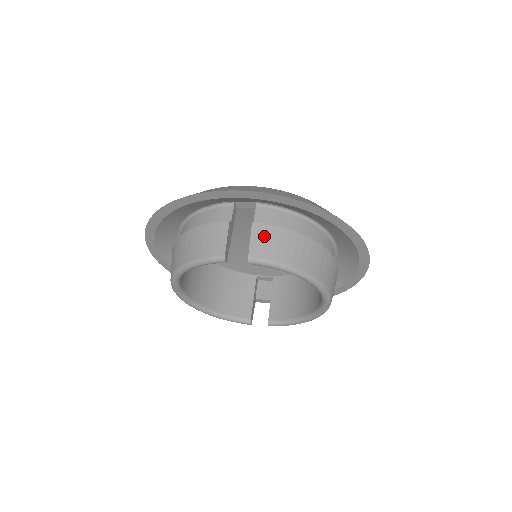
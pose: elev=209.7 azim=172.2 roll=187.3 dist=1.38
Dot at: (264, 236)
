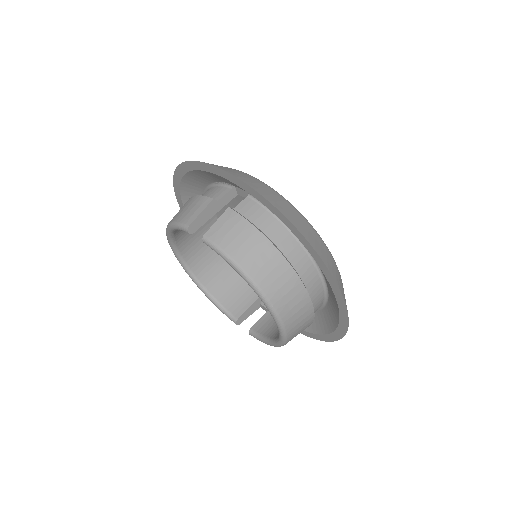
Dot at: (230, 223)
